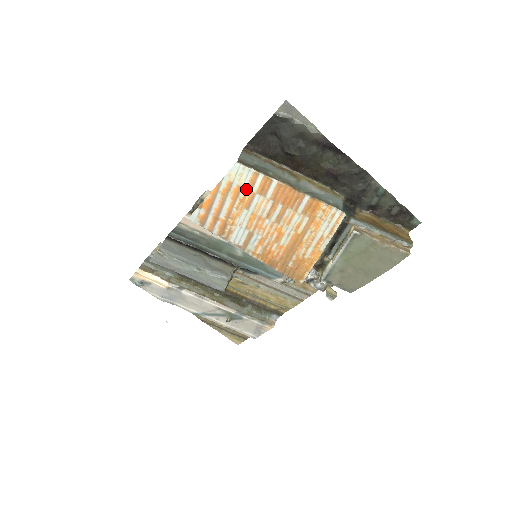
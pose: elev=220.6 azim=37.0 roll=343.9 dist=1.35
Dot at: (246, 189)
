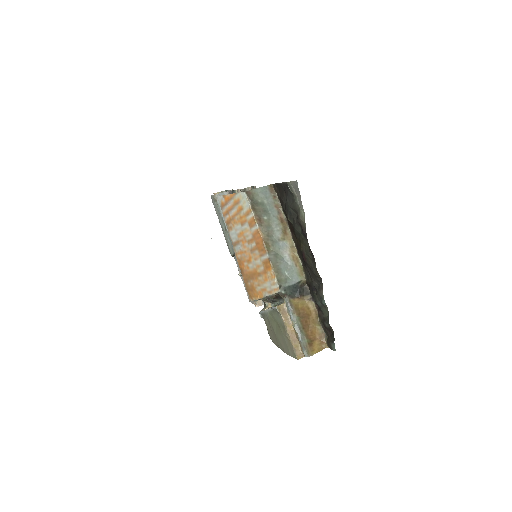
Dot at: (244, 213)
